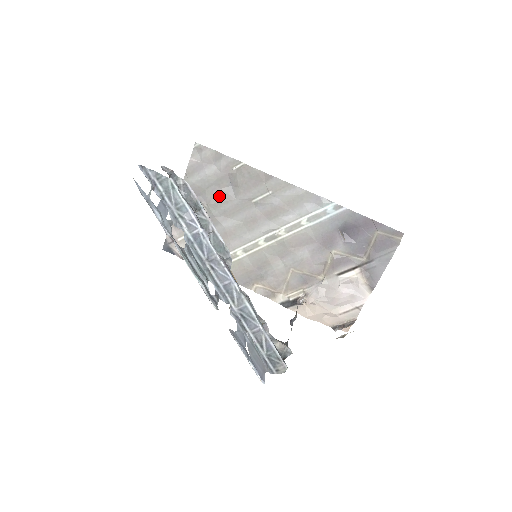
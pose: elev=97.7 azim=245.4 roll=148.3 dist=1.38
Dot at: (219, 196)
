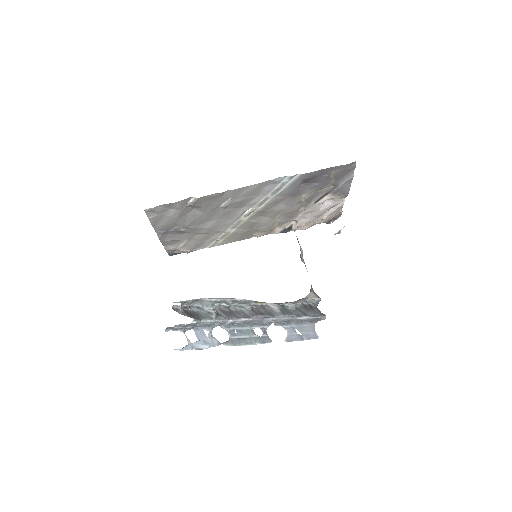
Dot at: (189, 219)
